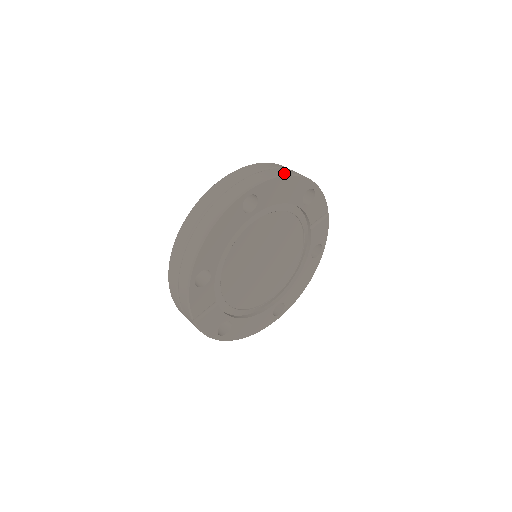
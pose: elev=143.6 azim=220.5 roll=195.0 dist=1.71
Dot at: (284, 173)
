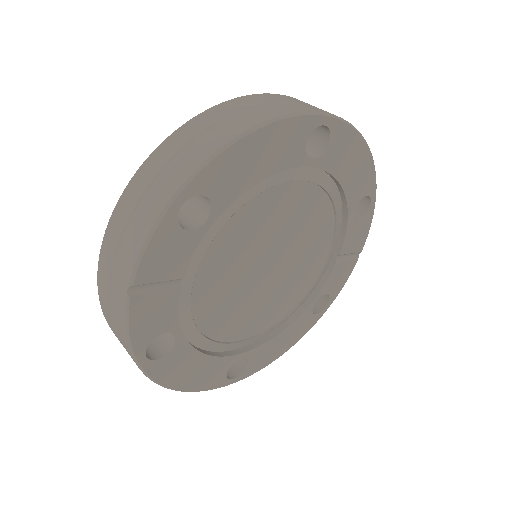
Dot at: (365, 141)
